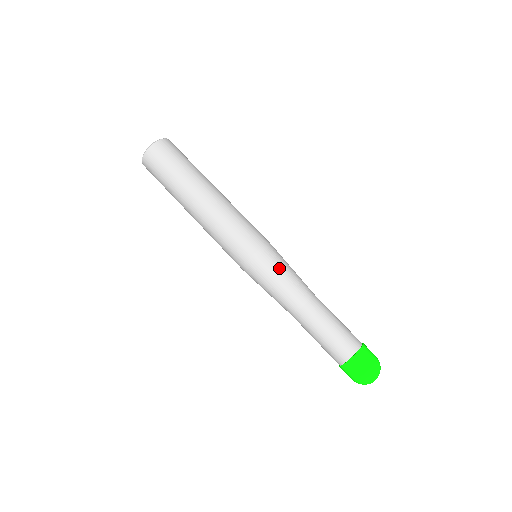
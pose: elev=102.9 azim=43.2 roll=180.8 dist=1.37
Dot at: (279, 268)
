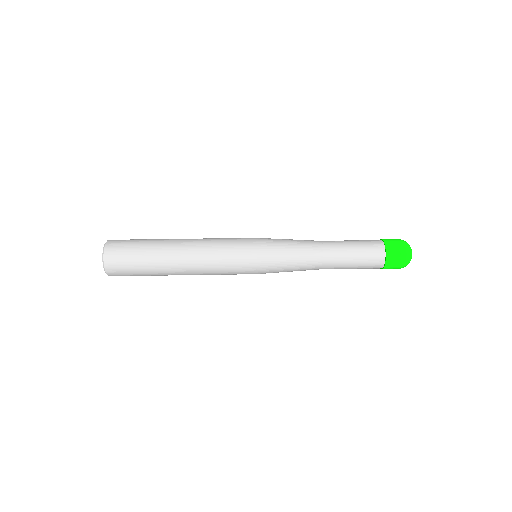
Dot at: (282, 242)
